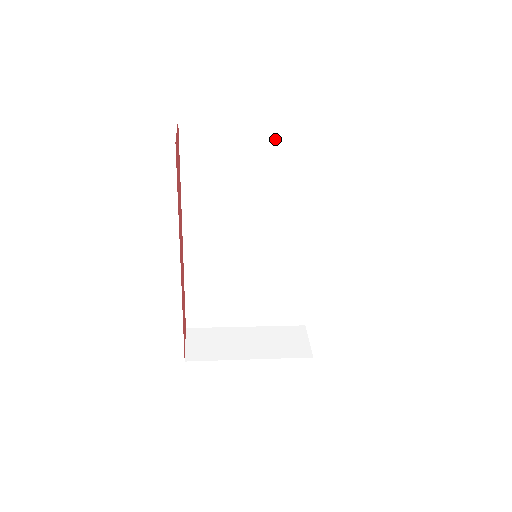
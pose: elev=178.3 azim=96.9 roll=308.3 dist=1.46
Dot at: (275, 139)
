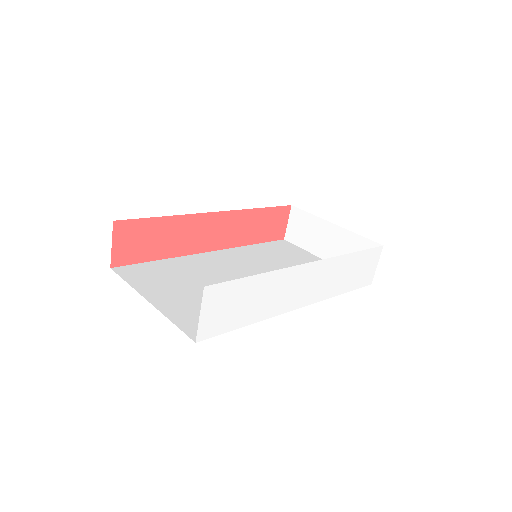
Dot at: occluded
